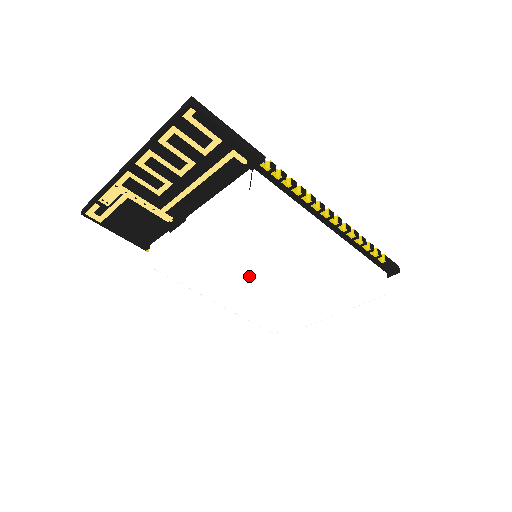
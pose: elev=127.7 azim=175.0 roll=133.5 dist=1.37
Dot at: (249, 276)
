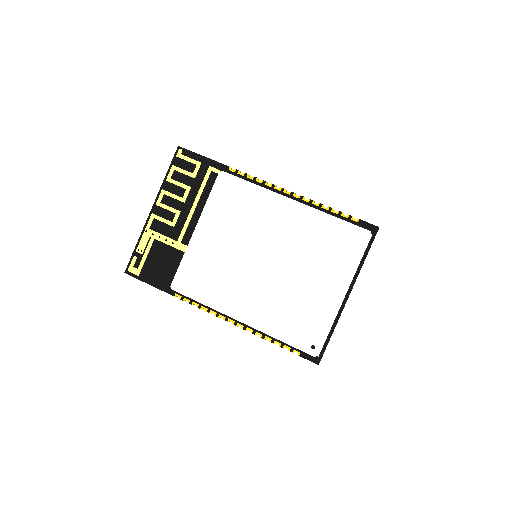
Dot at: (251, 264)
